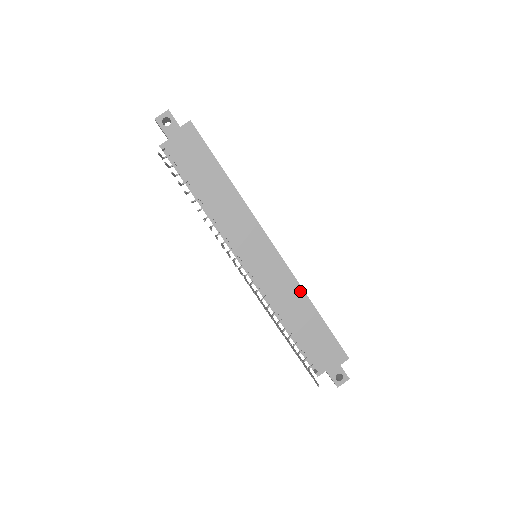
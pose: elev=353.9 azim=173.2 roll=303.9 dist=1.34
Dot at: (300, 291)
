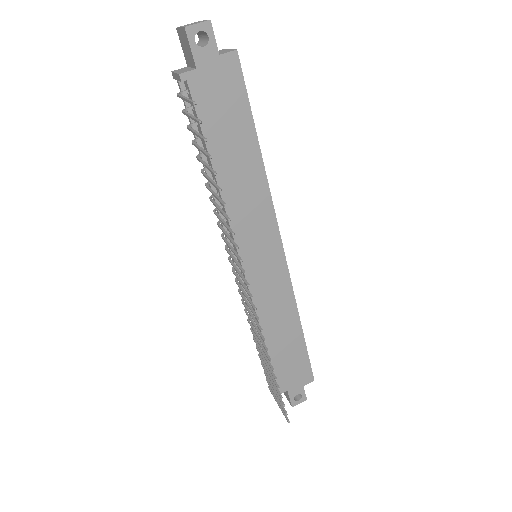
Dot at: (293, 307)
